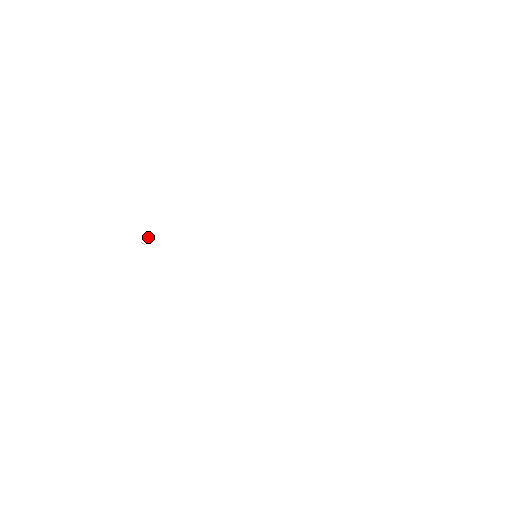
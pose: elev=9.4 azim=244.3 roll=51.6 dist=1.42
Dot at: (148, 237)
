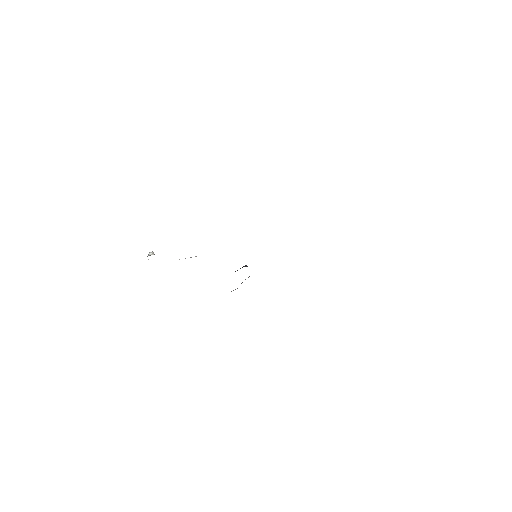
Dot at: (153, 254)
